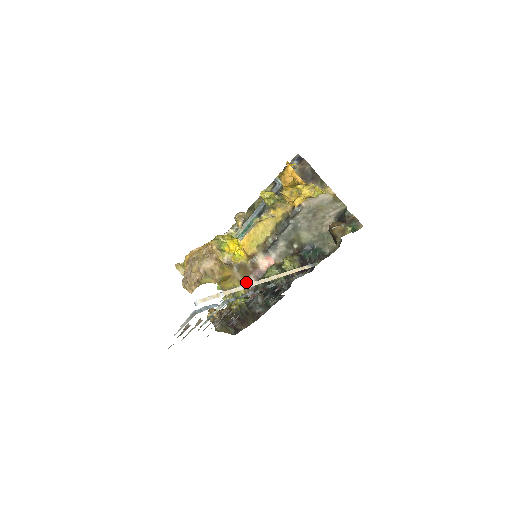
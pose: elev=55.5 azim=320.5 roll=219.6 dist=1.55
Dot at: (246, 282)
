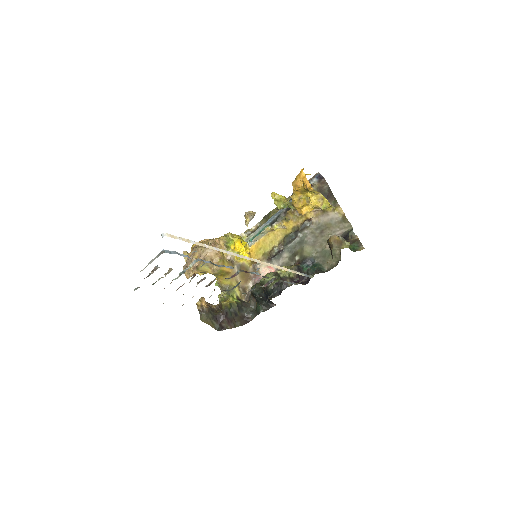
Dot at: (244, 286)
